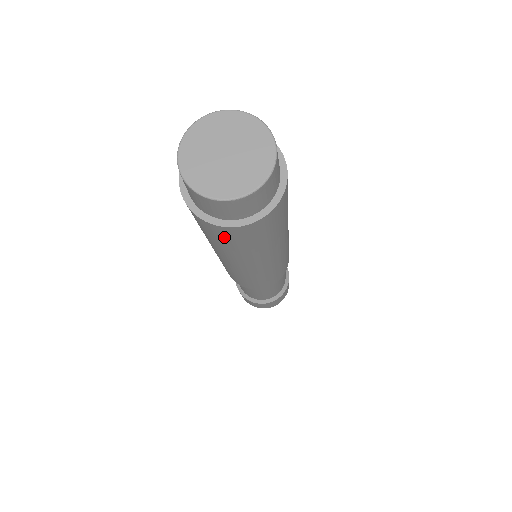
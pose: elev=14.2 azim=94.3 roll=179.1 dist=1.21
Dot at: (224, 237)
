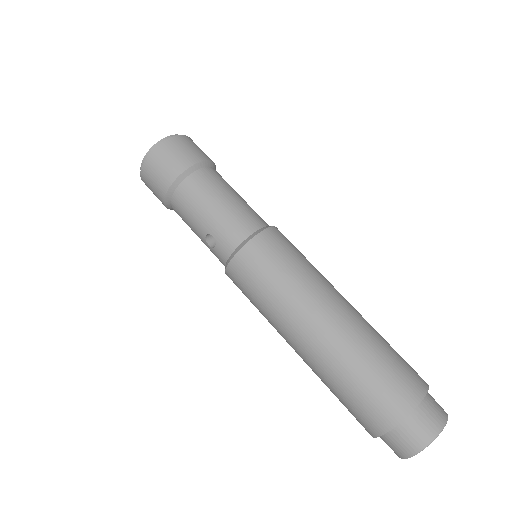
Dot at: occluded
